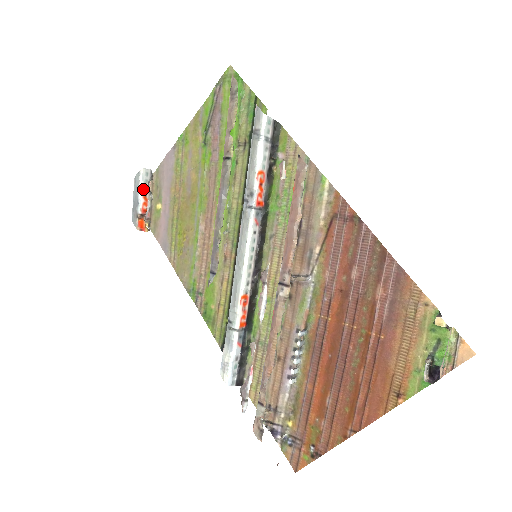
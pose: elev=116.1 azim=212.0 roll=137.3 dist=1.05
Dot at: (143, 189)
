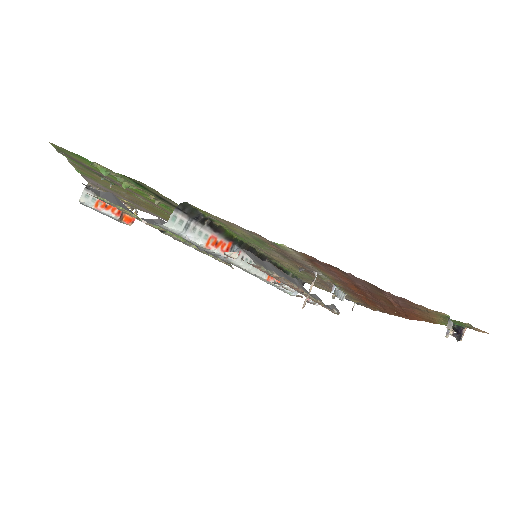
Dot at: (99, 207)
